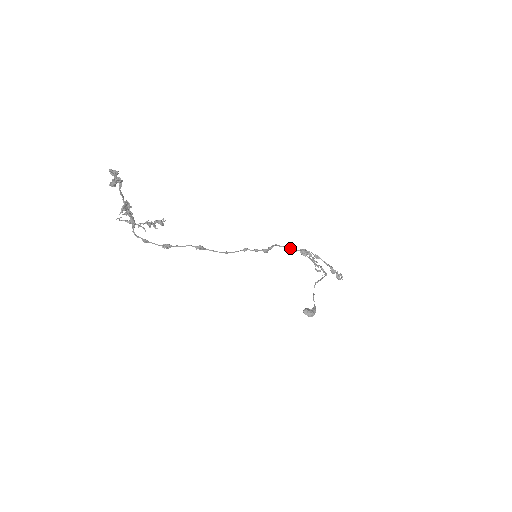
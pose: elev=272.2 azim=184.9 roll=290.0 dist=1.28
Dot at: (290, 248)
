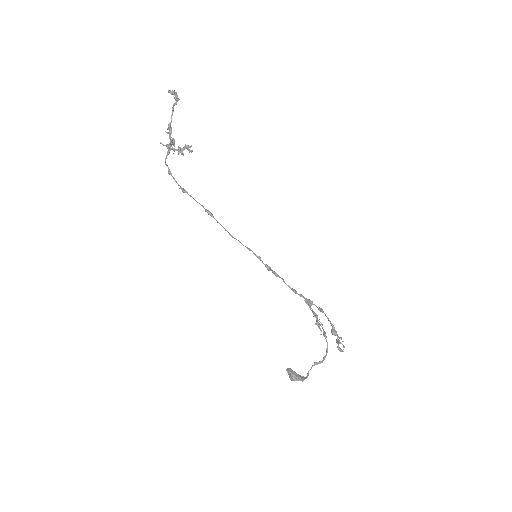
Dot at: (296, 291)
